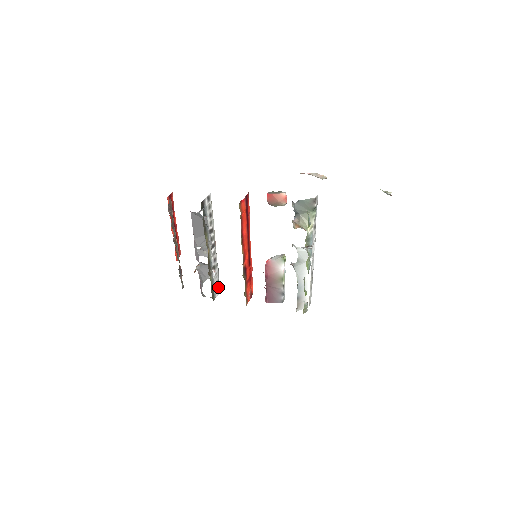
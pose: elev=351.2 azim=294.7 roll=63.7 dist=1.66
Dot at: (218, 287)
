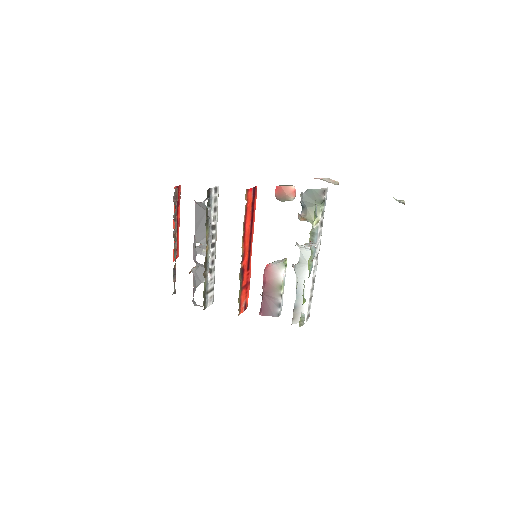
Dot at: (212, 296)
